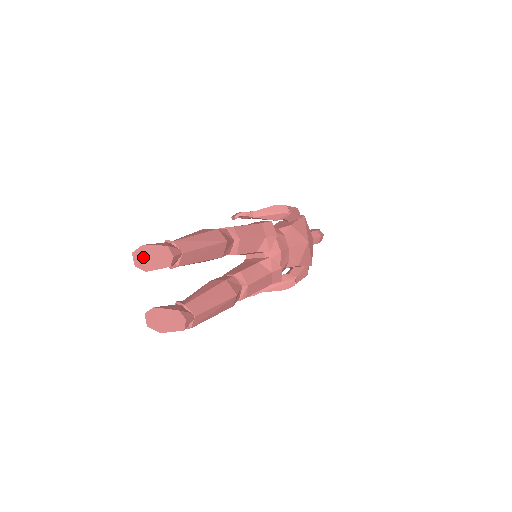
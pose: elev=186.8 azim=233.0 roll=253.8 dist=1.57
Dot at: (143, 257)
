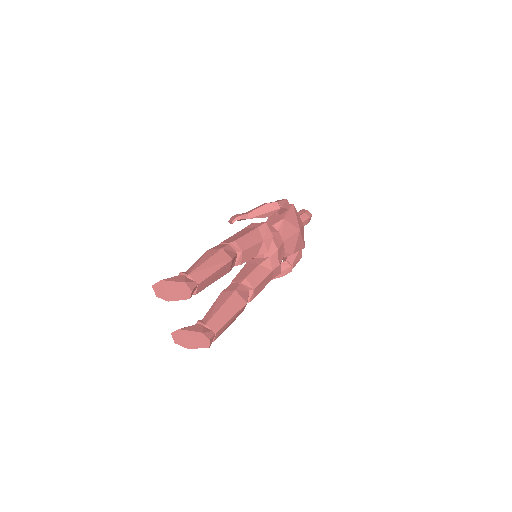
Dot at: (163, 290)
